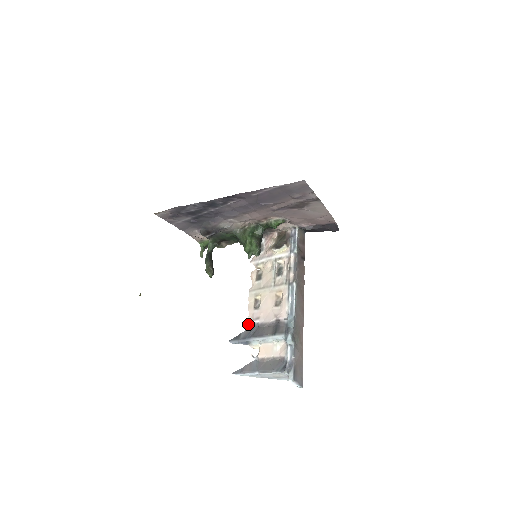
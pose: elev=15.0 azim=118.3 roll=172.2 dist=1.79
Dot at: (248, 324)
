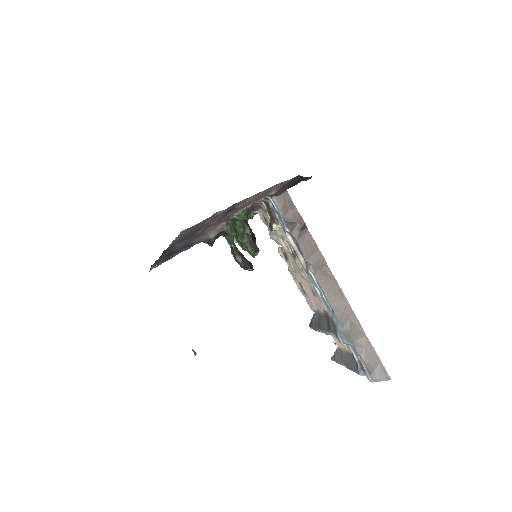
Dot at: occluded
